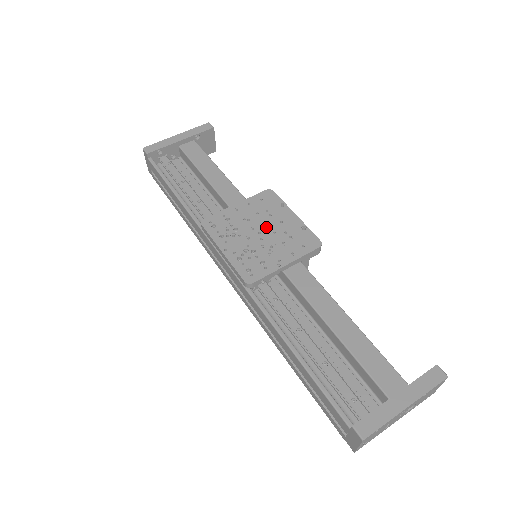
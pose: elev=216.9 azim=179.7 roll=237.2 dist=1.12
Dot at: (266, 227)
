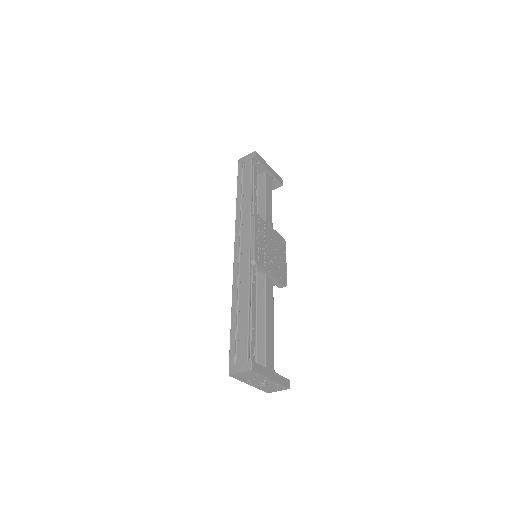
Dot at: (275, 251)
